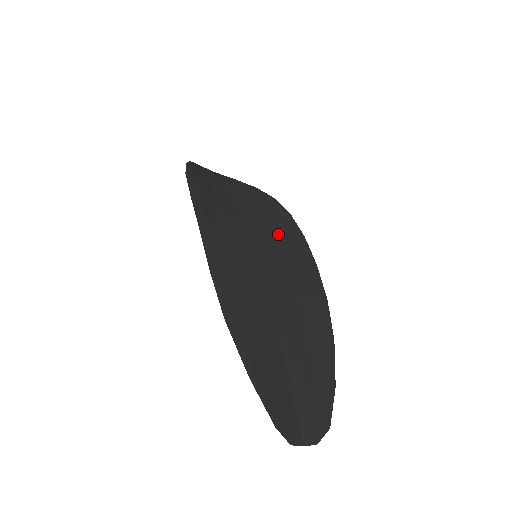
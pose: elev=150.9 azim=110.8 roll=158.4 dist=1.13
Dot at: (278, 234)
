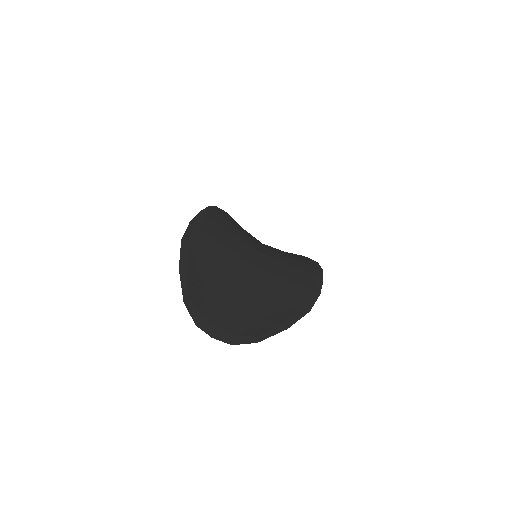
Dot at: (292, 259)
